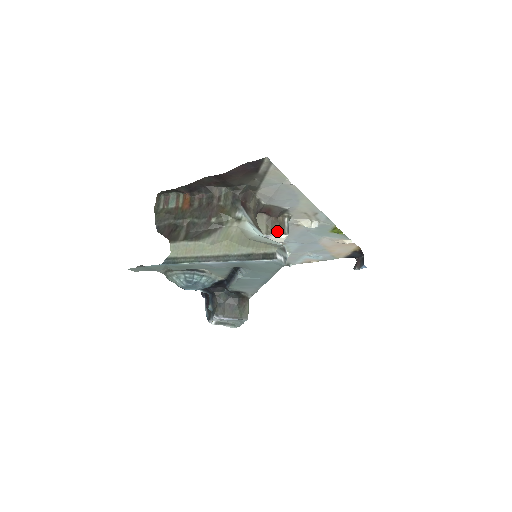
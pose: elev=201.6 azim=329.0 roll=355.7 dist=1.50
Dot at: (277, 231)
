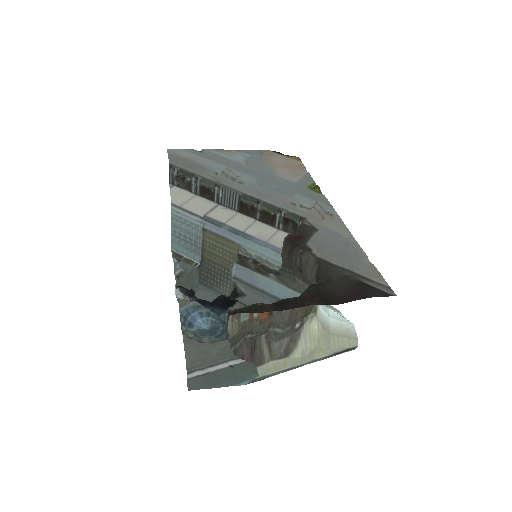
Dot at: occluded
